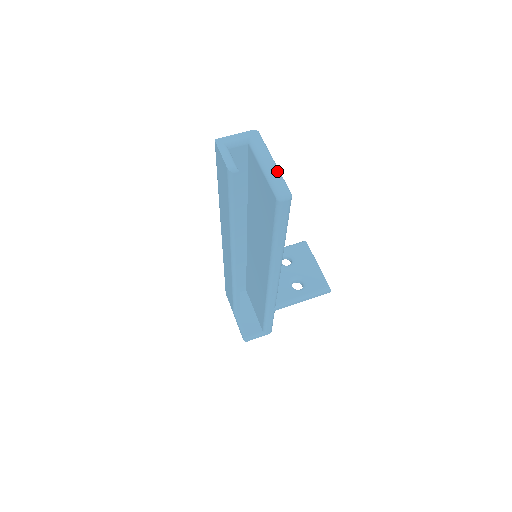
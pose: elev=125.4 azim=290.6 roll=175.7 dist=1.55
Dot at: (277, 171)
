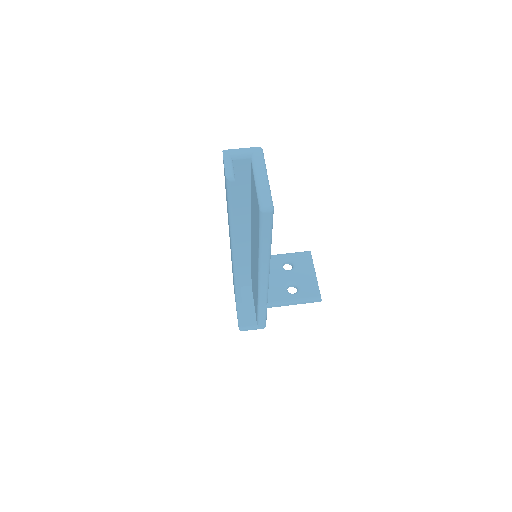
Dot at: (267, 186)
